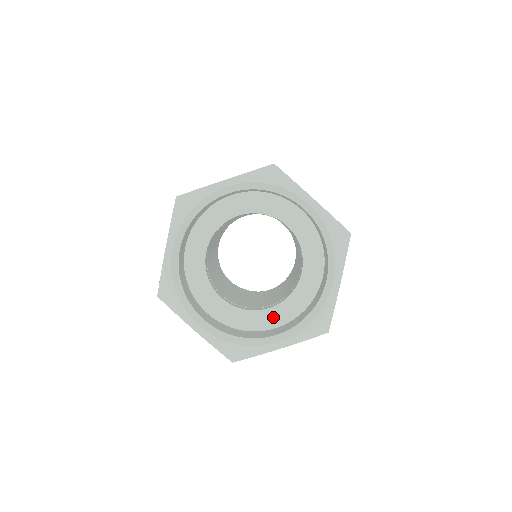
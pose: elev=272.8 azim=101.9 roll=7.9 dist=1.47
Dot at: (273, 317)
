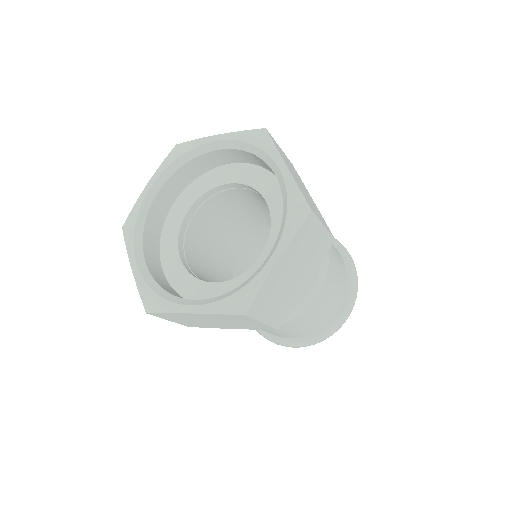
Dot at: occluded
